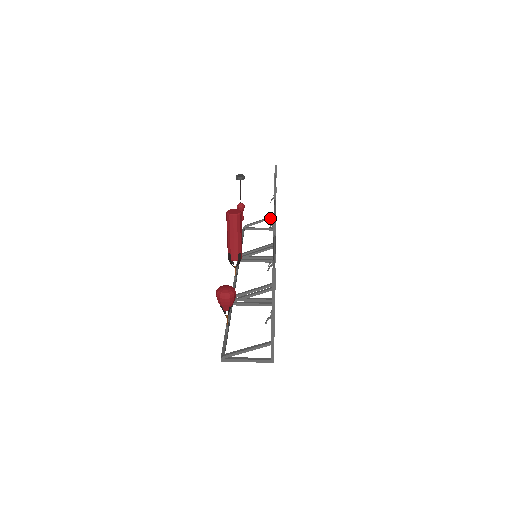
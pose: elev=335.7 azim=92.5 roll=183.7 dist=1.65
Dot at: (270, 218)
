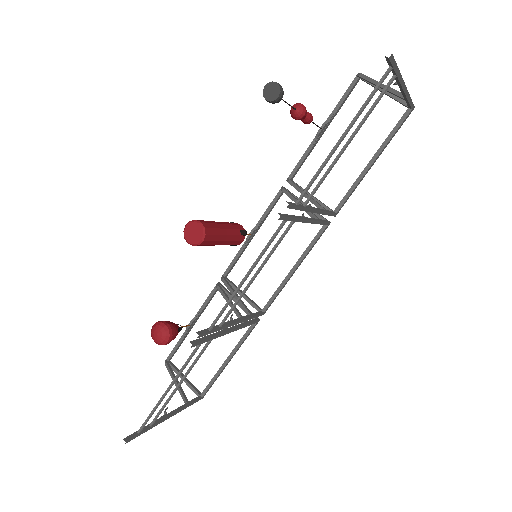
Dot at: (399, 96)
